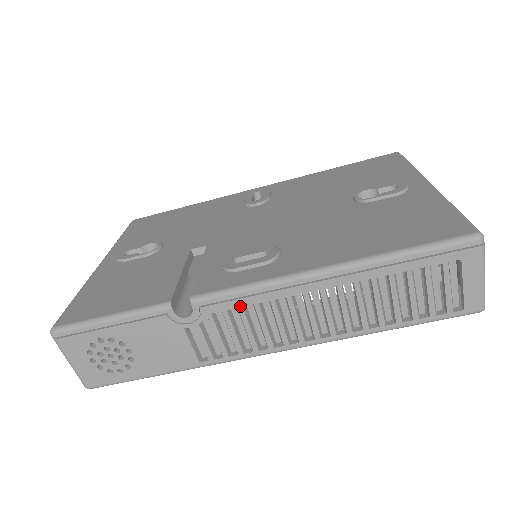
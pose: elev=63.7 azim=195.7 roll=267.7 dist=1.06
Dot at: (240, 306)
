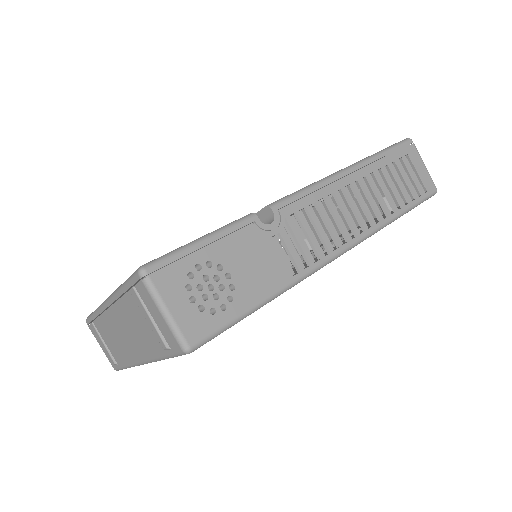
Dot at: (307, 205)
